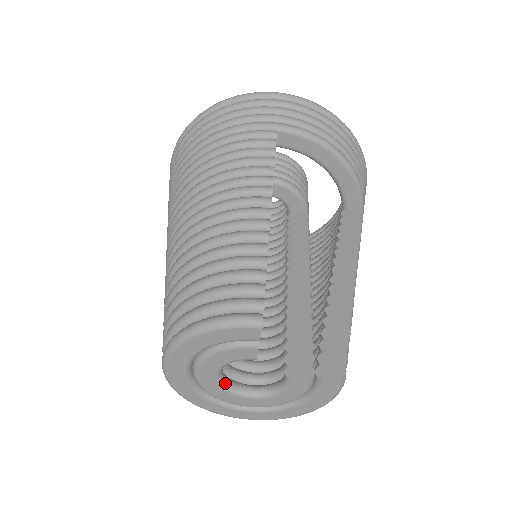
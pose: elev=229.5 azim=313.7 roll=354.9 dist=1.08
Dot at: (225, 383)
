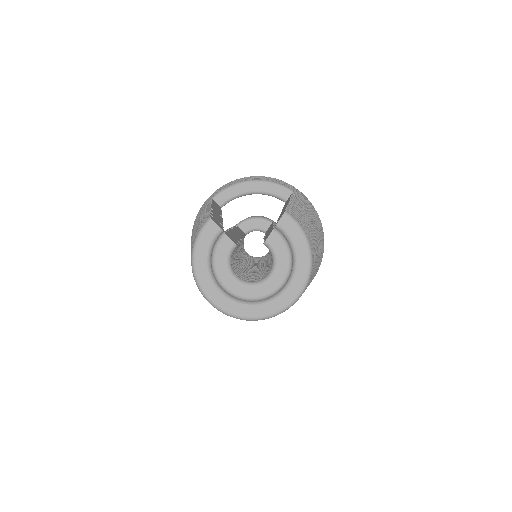
Dot at: (246, 282)
